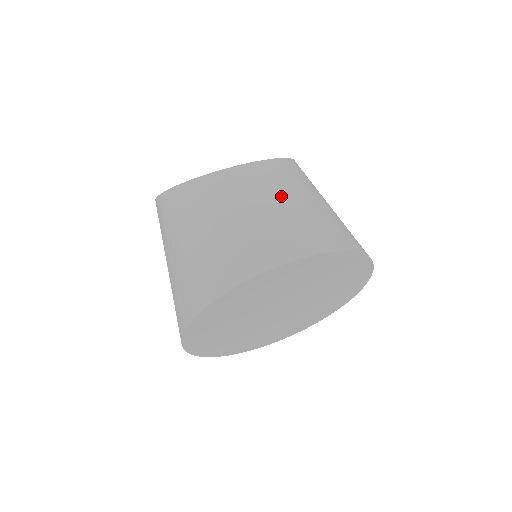
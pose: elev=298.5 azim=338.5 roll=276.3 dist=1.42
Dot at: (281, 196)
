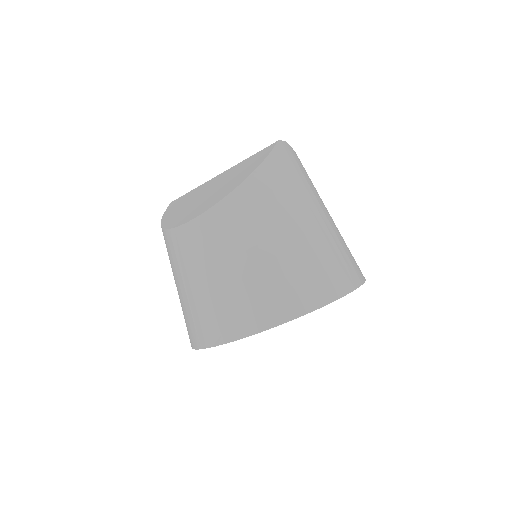
Dot at: (216, 266)
